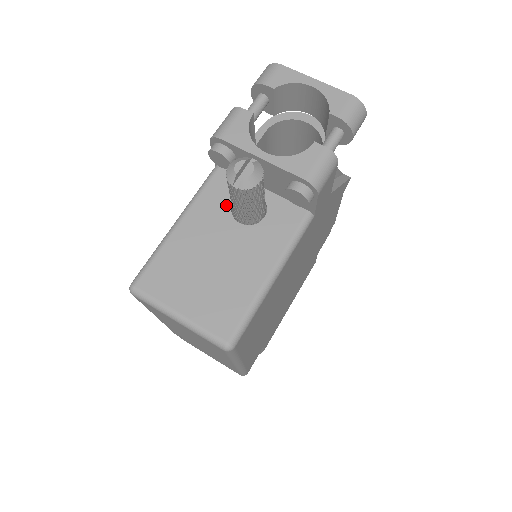
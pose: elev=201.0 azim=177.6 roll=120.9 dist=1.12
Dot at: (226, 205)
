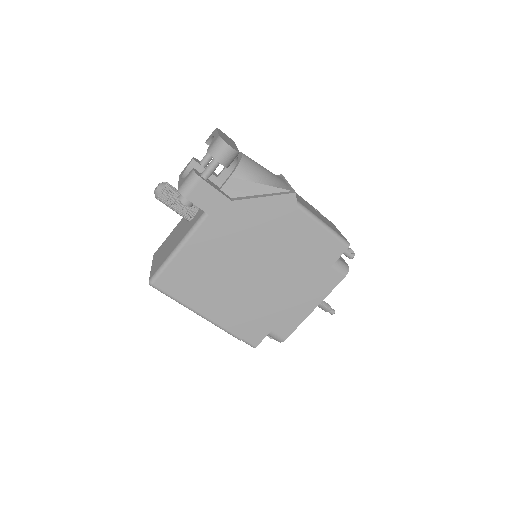
Dot at: occluded
